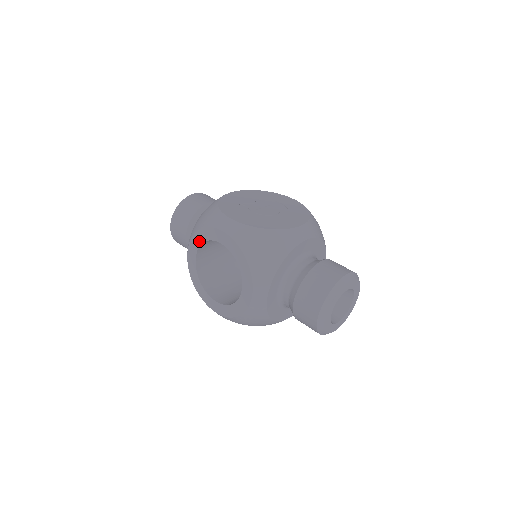
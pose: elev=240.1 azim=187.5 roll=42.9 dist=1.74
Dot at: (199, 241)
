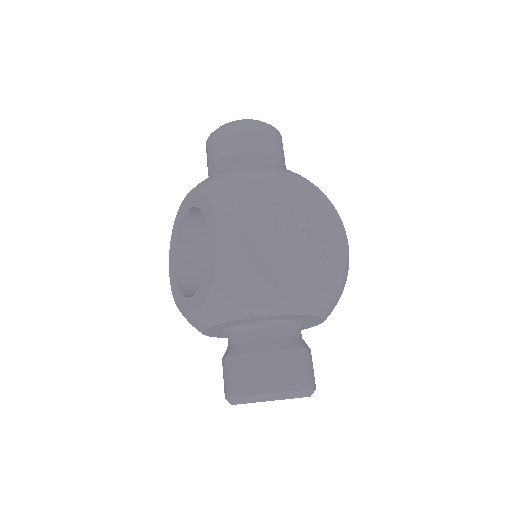
Dot at: (199, 203)
